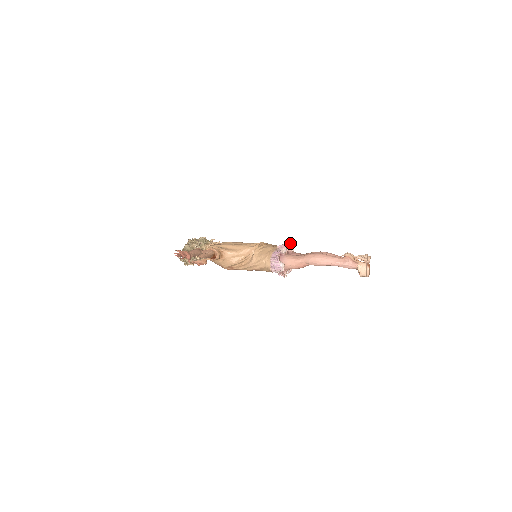
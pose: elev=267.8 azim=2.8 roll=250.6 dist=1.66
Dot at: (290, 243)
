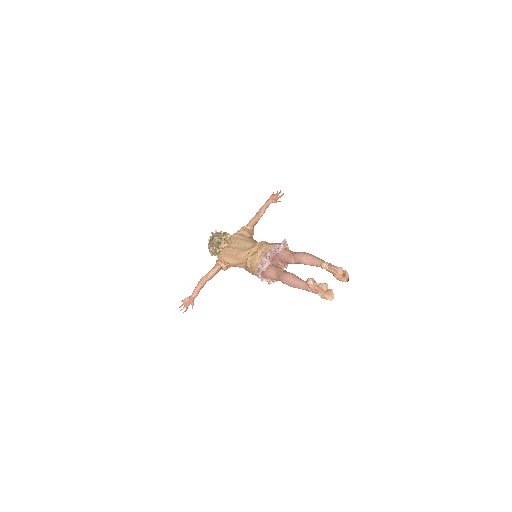
Dot at: (270, 254)
